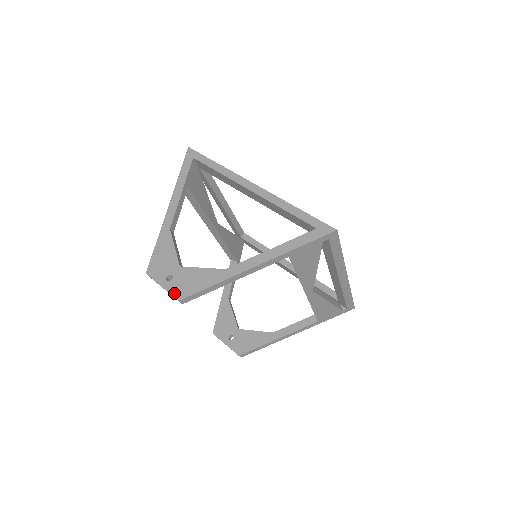
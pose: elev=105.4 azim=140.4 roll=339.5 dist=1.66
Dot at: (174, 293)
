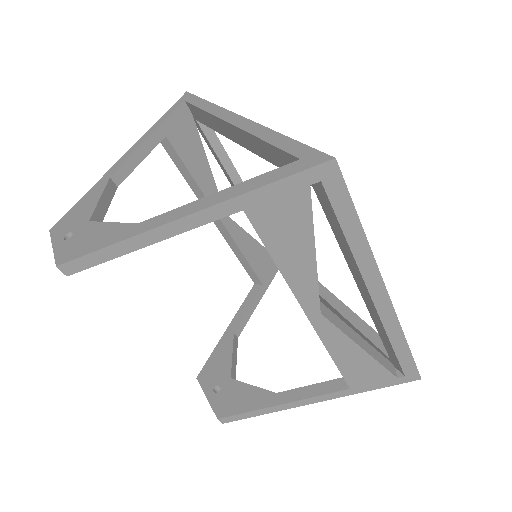
Dot at: (59, 255)
